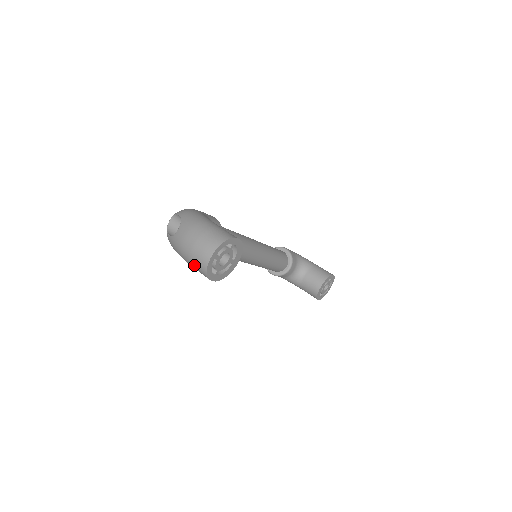
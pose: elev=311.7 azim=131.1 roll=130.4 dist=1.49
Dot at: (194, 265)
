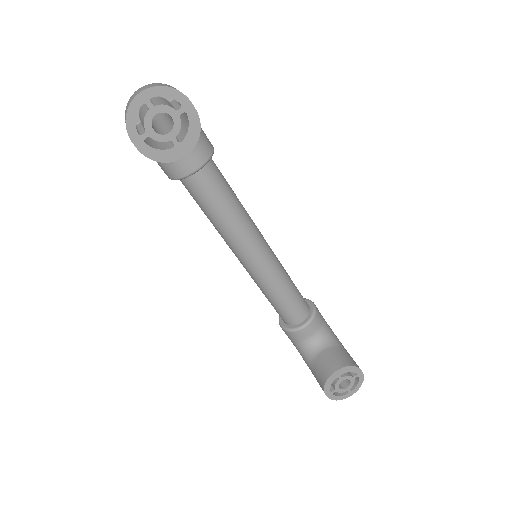
Dot at: occluded
